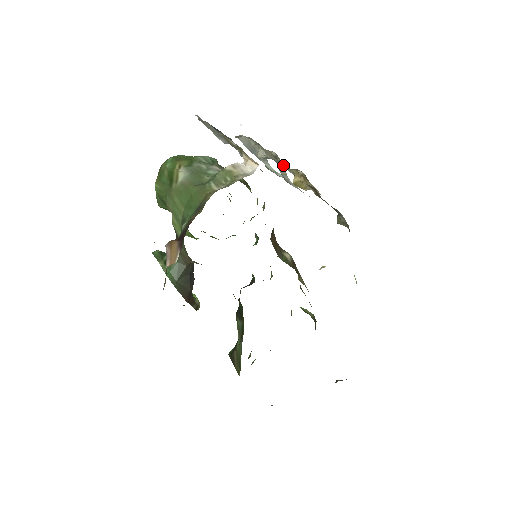
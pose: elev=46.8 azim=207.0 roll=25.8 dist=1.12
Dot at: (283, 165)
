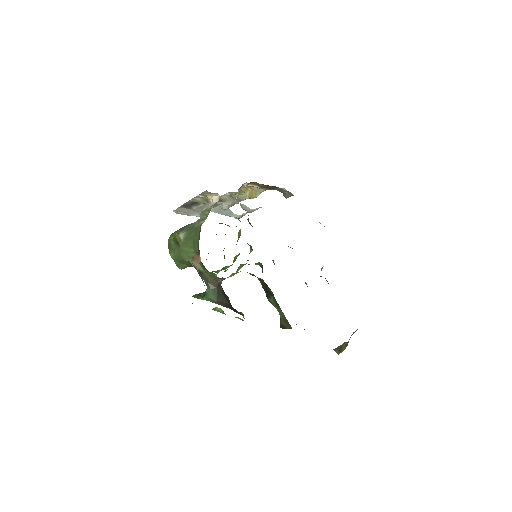
Dot at: (236, 194)
